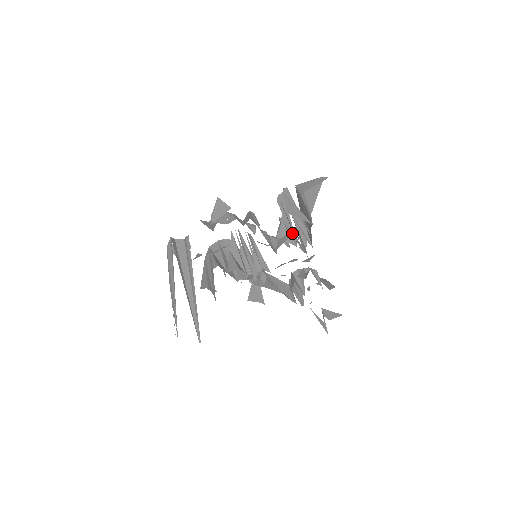
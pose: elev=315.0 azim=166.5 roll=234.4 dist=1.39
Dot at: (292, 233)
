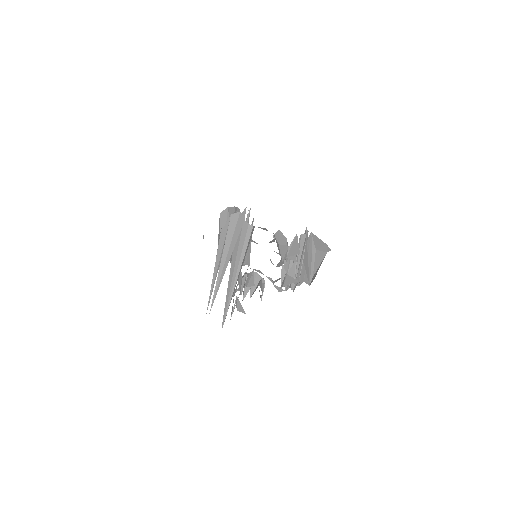
Dot at: (295, 277)
